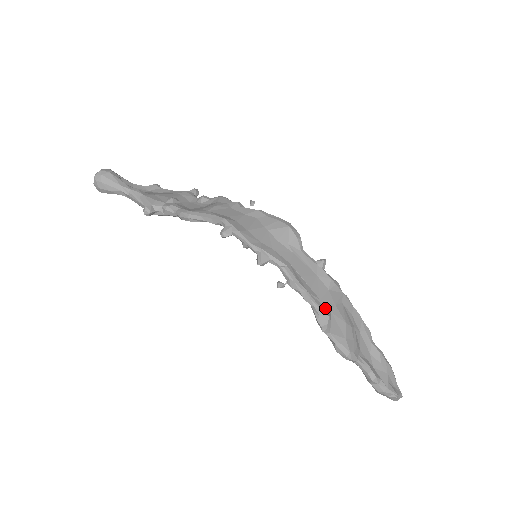
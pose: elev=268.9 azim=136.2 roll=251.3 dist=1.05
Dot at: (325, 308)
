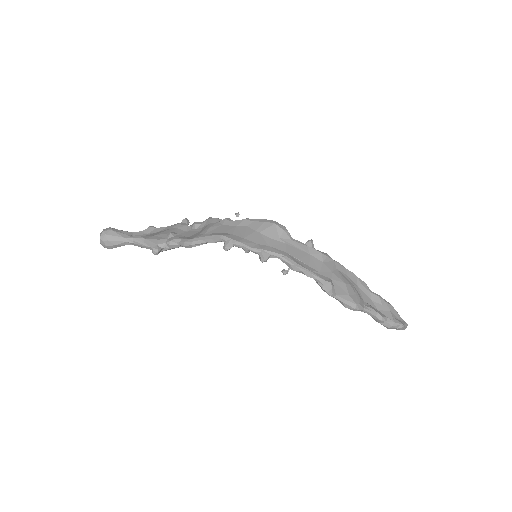
Dot at: (325, 277)
